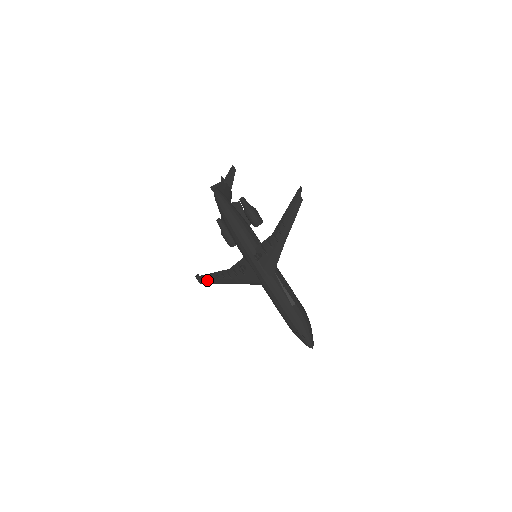
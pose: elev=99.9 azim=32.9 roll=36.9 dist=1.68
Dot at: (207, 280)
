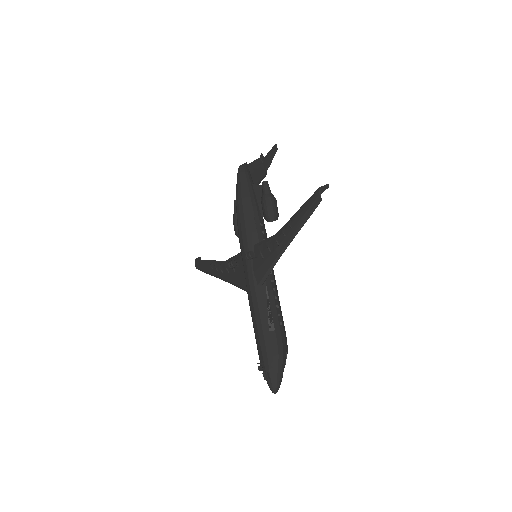
Dot at: (202, 266)
